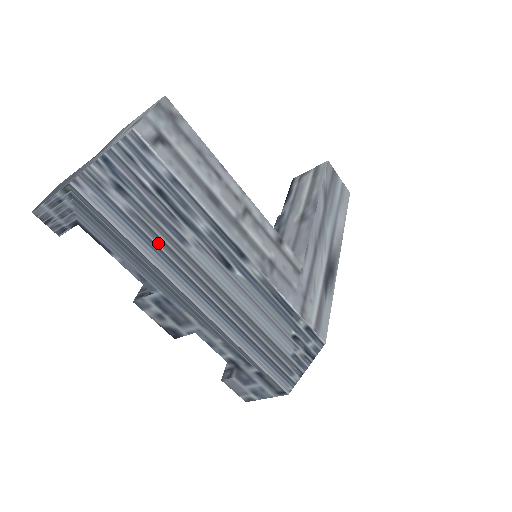
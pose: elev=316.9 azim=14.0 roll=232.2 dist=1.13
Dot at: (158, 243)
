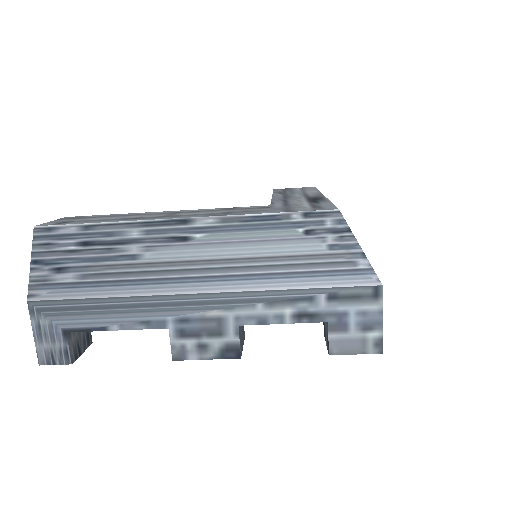
Dot at: (120, 278)
